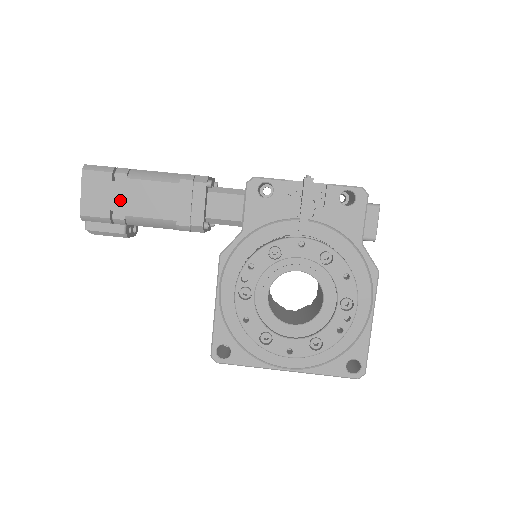
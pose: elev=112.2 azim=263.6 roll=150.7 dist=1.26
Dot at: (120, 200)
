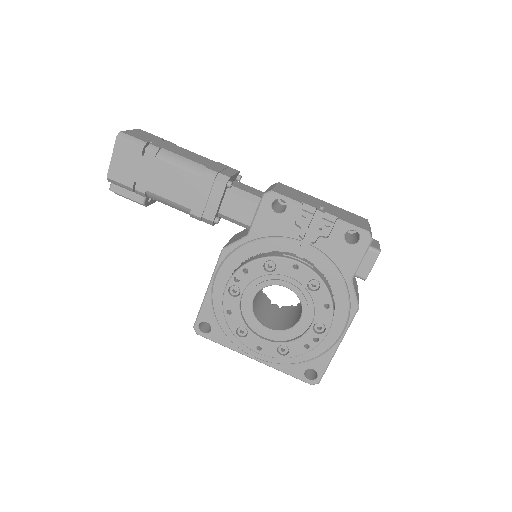
Dot at: (145, 175)
